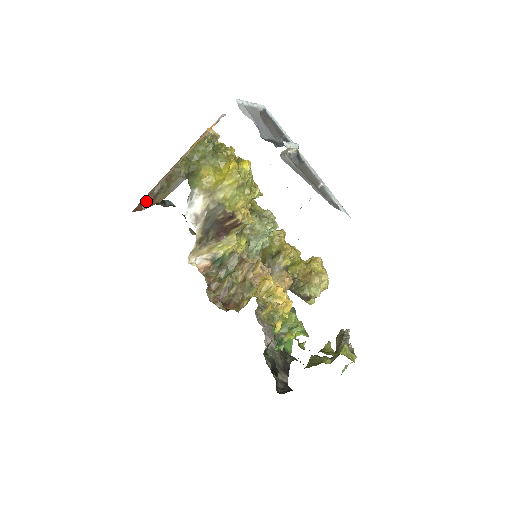
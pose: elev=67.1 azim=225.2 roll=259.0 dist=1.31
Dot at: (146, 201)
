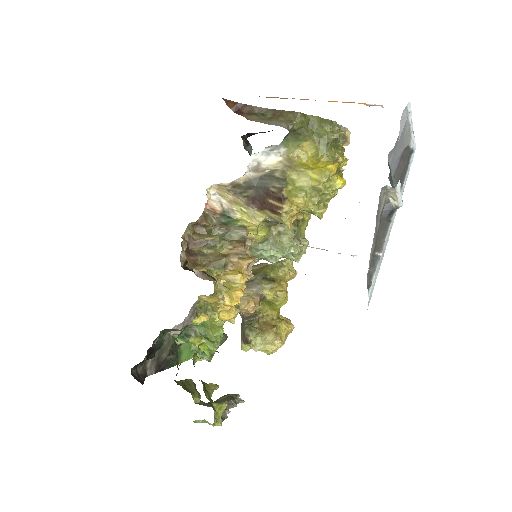
Dot at: (241, 107)
